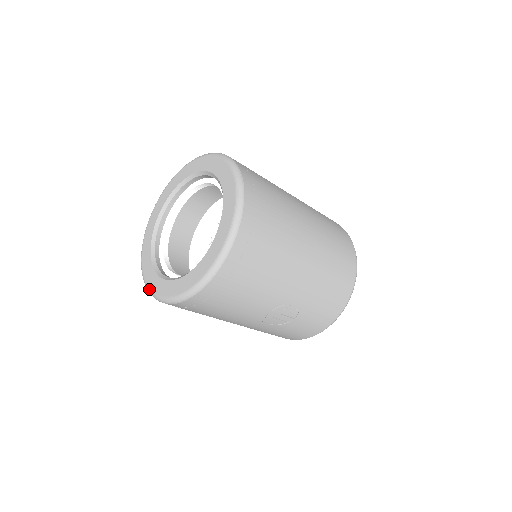
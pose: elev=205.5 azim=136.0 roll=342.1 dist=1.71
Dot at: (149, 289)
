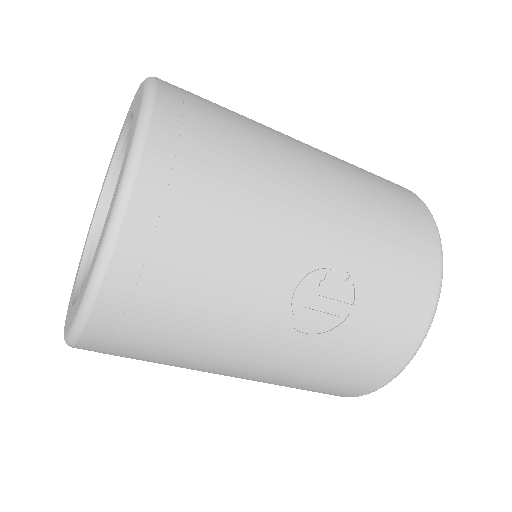
Dot at: (64, 336)
